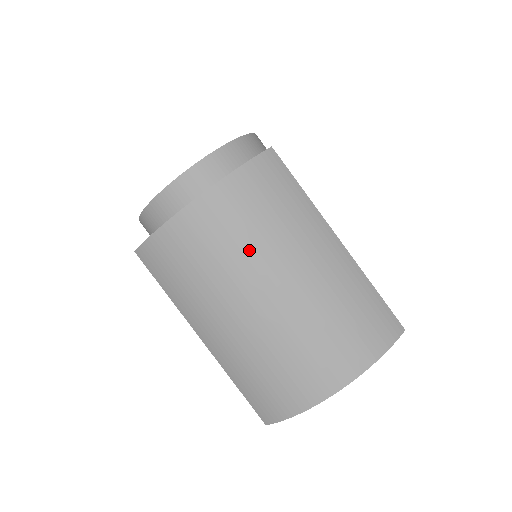
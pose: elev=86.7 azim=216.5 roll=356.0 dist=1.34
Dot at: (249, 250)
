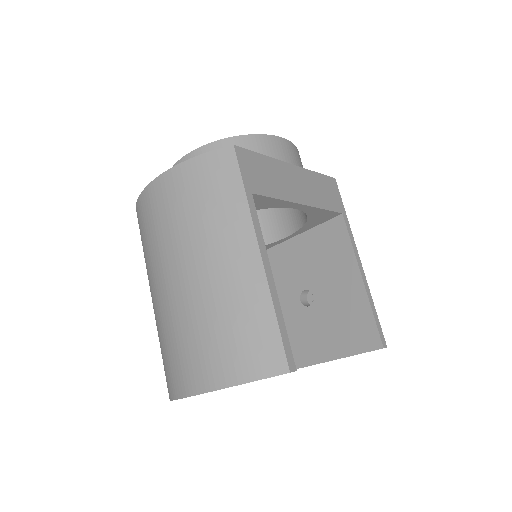
Dot at: (175, 233)
